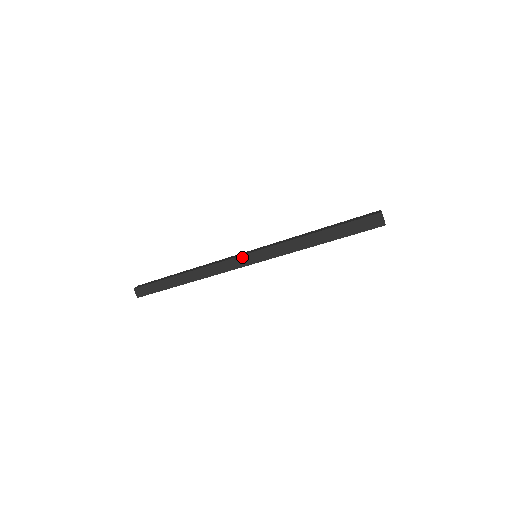
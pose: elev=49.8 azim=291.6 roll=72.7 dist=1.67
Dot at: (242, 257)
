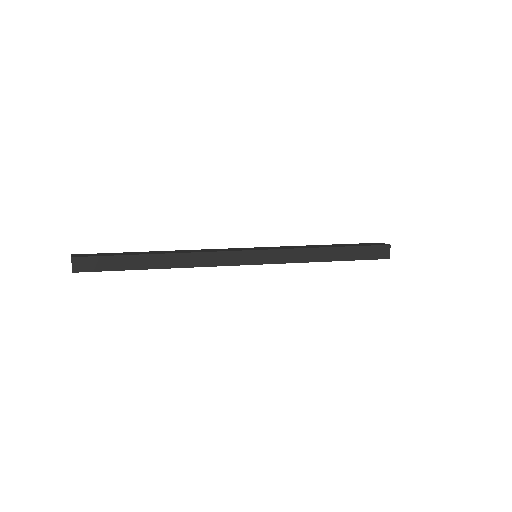
Dot at: occluded
